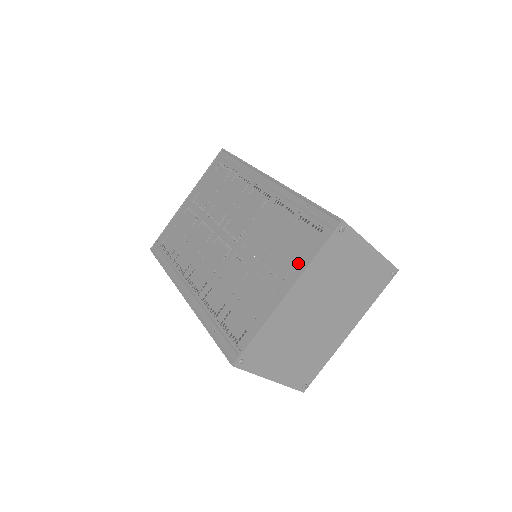
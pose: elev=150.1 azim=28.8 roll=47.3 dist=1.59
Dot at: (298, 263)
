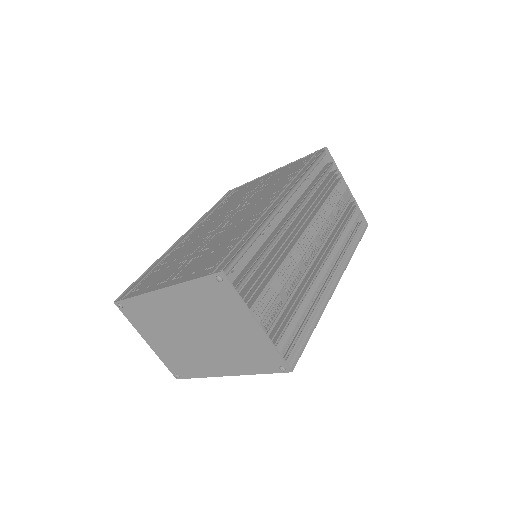
Dot at: (187, 275)
